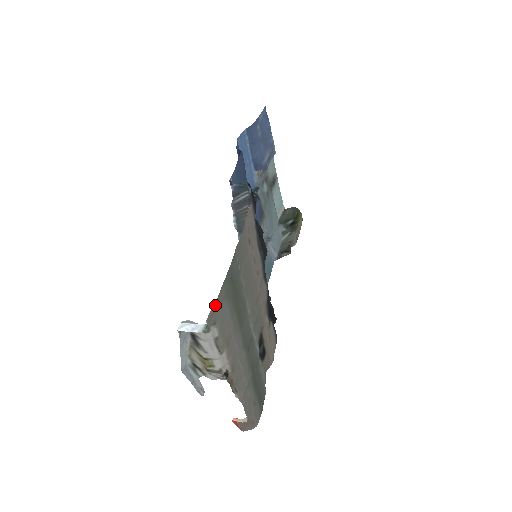
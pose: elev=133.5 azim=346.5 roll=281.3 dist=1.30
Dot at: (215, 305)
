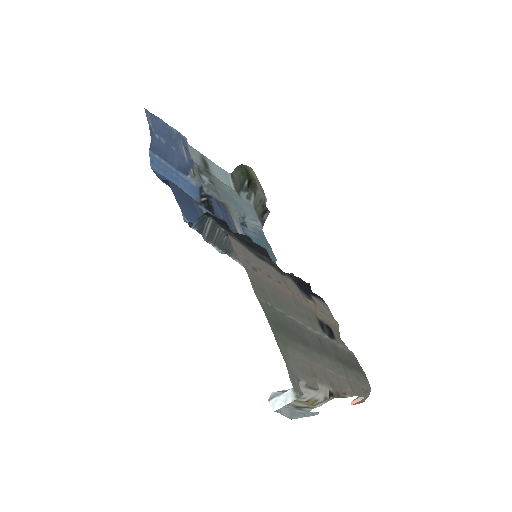
Dot at: (288, 370)
